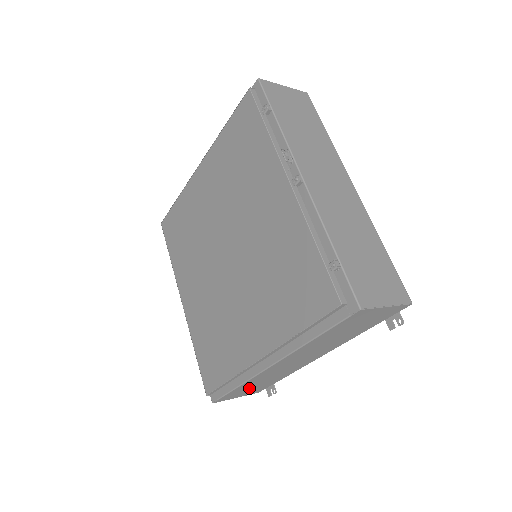
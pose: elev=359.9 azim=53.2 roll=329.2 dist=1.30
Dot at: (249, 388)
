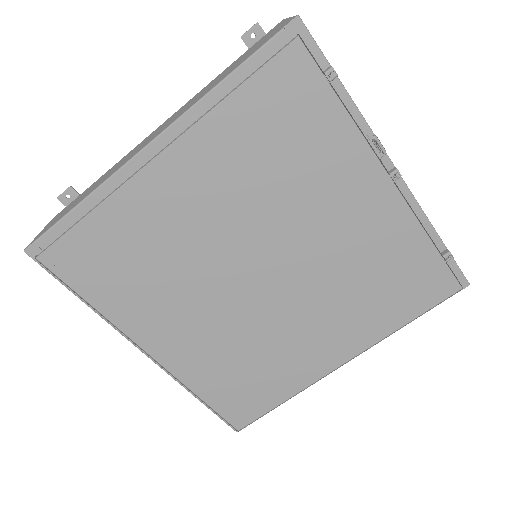
Dot at: occluded
